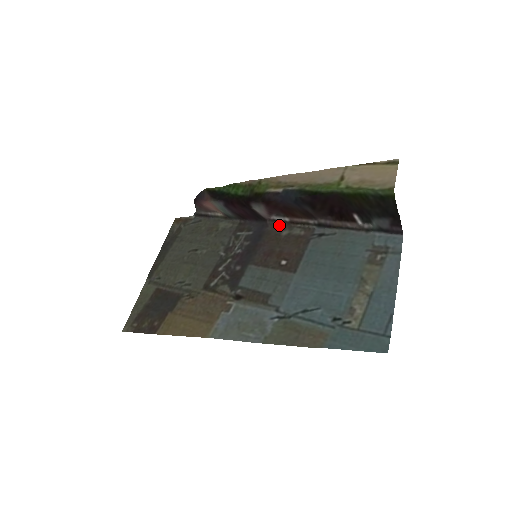
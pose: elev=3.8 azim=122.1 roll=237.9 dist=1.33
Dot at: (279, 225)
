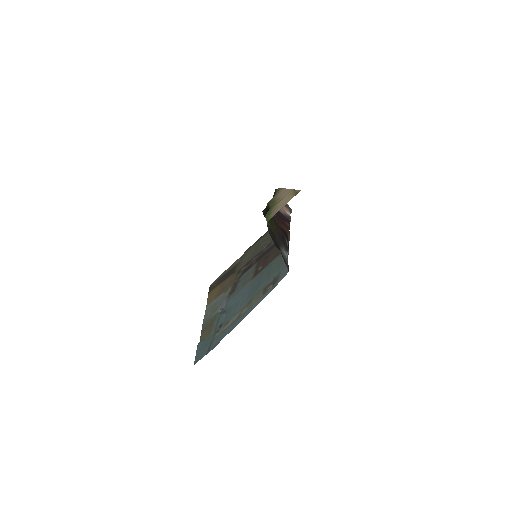
Dot at: occluded
